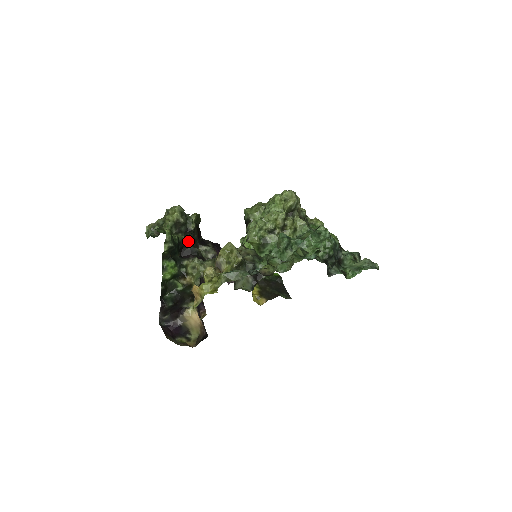
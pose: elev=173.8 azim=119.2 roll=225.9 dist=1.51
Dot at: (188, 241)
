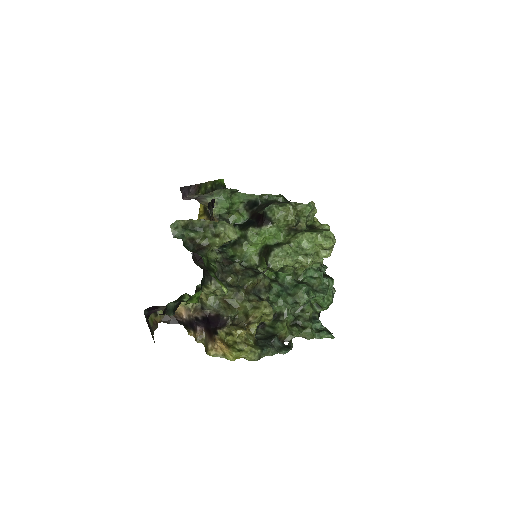
Dot at: occluded
